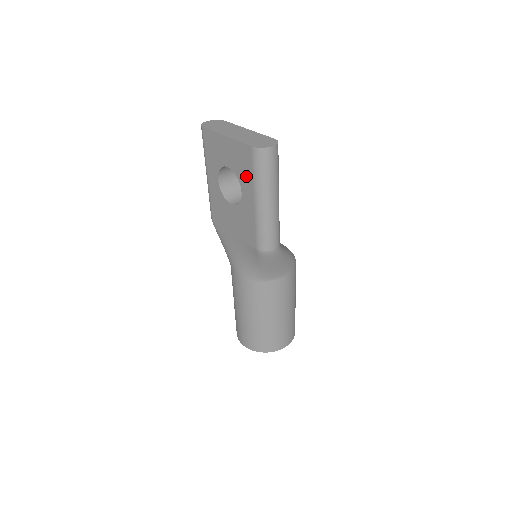
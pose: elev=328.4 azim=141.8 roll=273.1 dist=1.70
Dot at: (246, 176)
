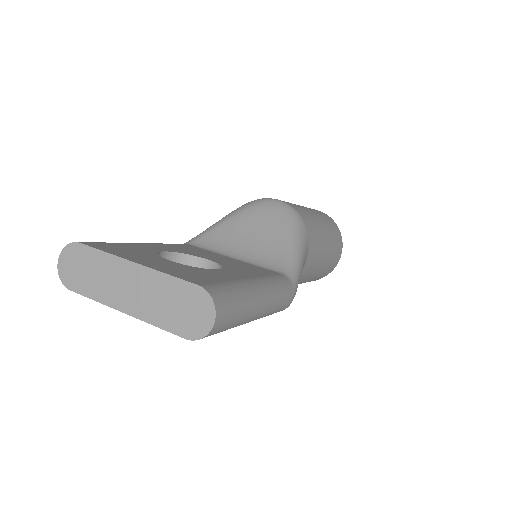
Dot at: occluded
